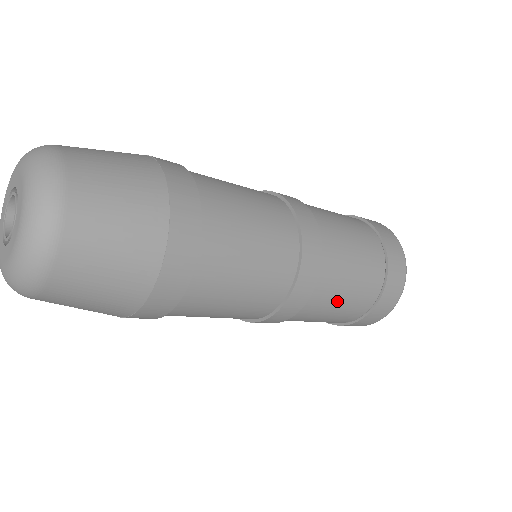
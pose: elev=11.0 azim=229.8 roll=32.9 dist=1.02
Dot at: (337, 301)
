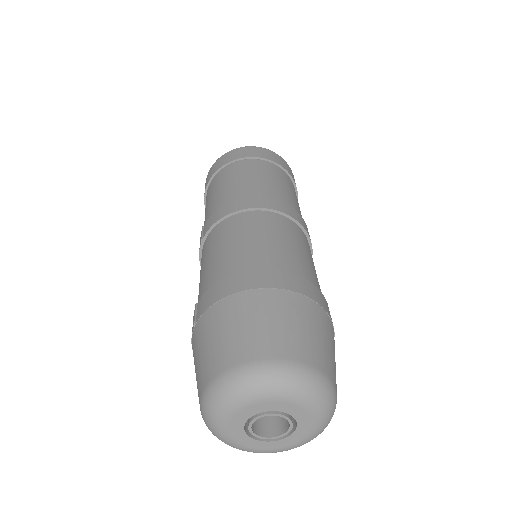
Dot at: occluded
